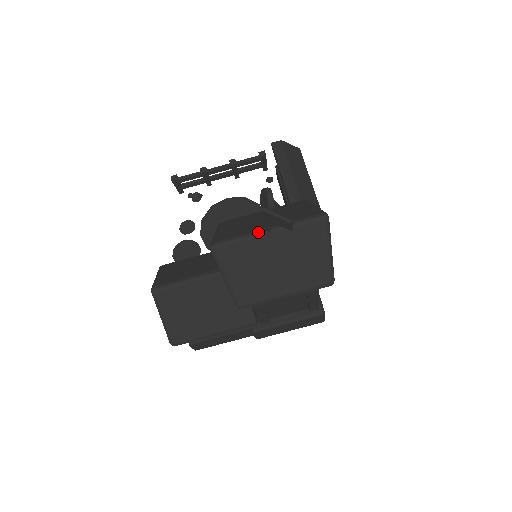
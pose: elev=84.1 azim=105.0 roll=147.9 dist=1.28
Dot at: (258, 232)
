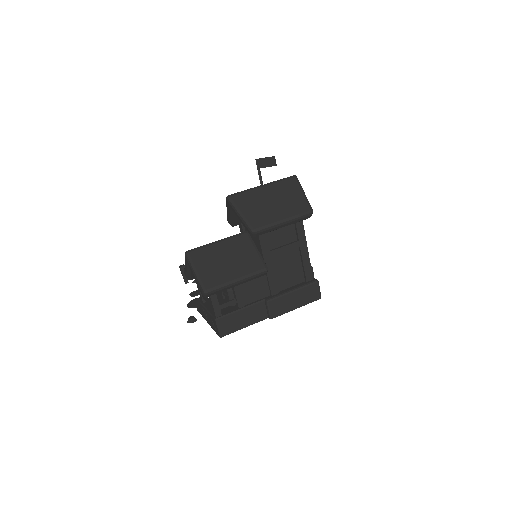
Dot at: (256, 187)
